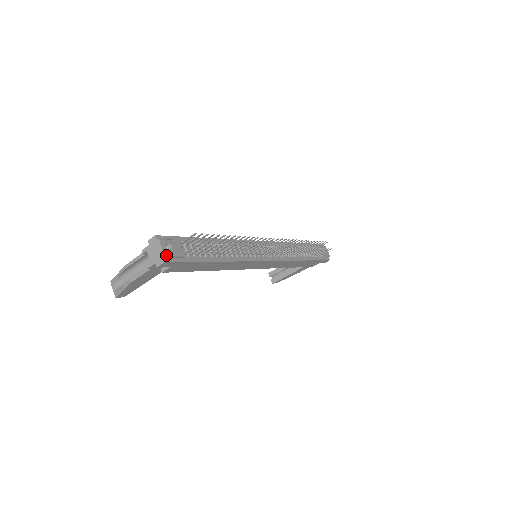
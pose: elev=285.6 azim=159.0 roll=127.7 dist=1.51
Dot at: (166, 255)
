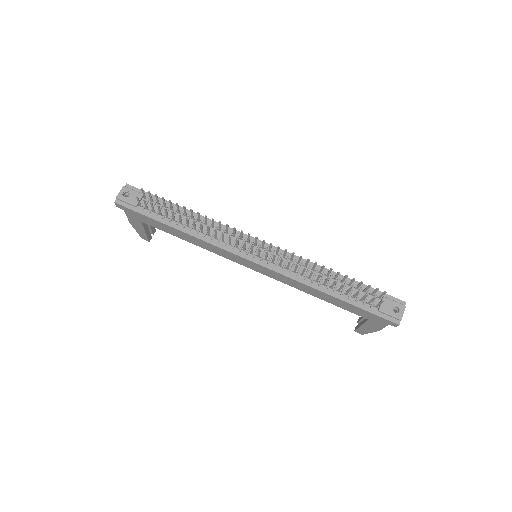
Dot at: (118, 198)
